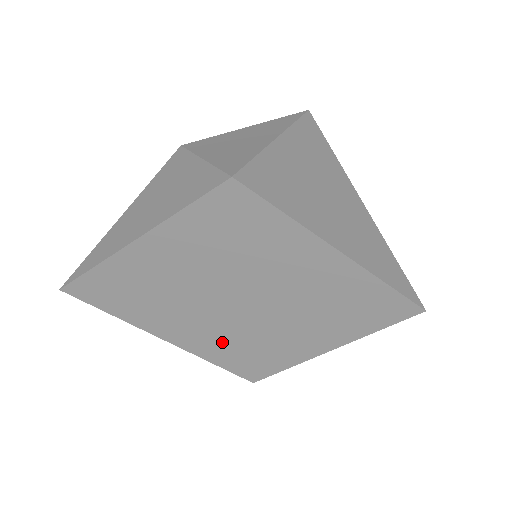
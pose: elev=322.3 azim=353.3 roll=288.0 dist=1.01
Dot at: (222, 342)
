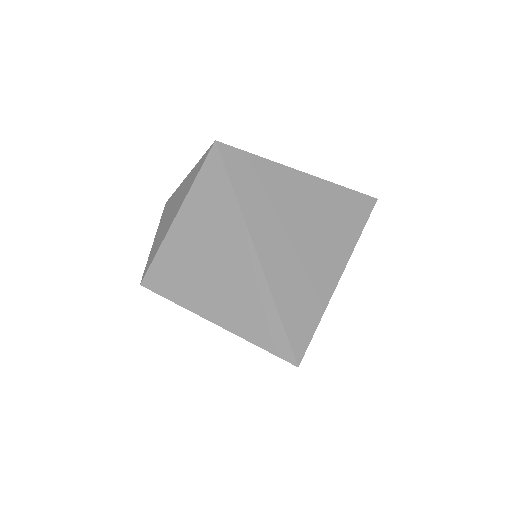
Dot at: occluded
